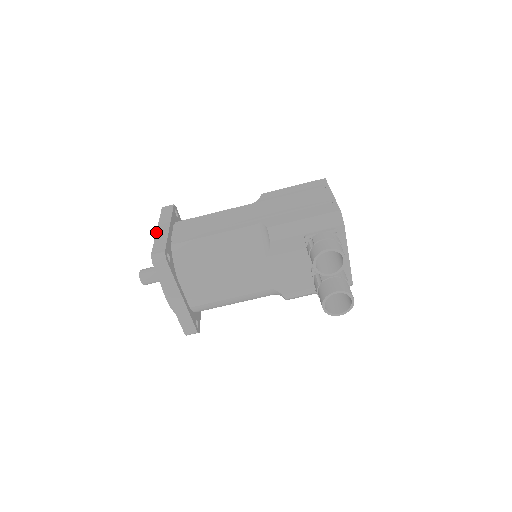
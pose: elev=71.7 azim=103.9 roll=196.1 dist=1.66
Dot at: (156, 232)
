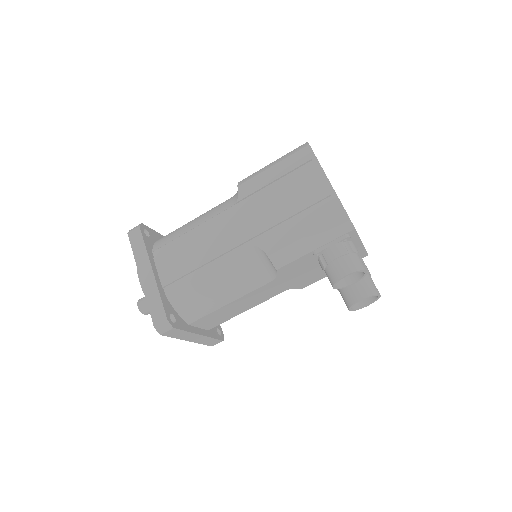
Dot at: (142, 285)
